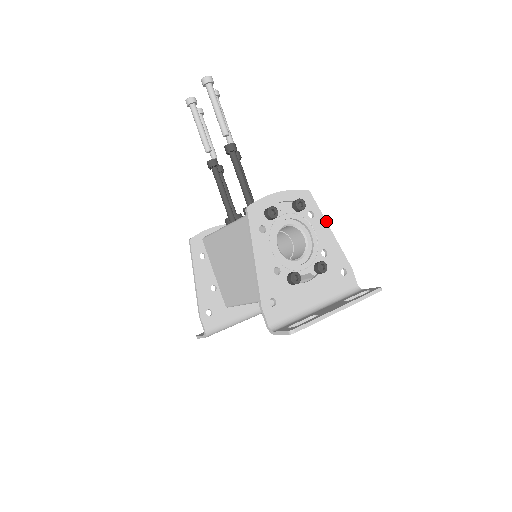
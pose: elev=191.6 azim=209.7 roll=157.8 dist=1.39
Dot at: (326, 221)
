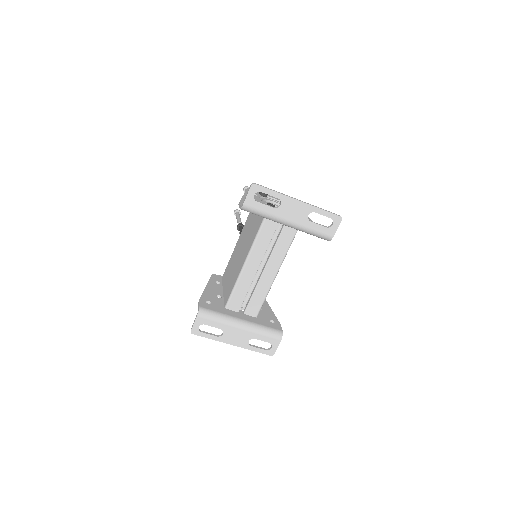
Dot at: occluded
